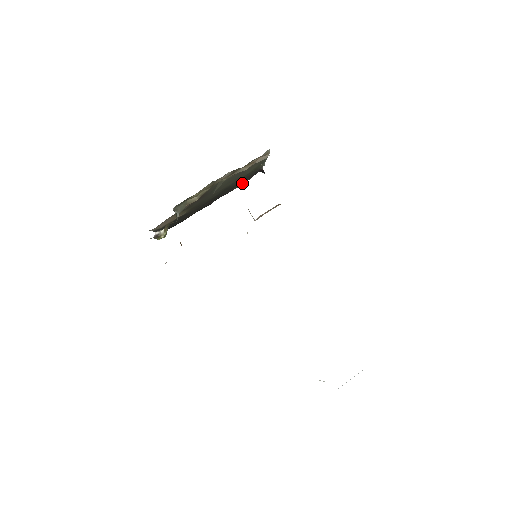
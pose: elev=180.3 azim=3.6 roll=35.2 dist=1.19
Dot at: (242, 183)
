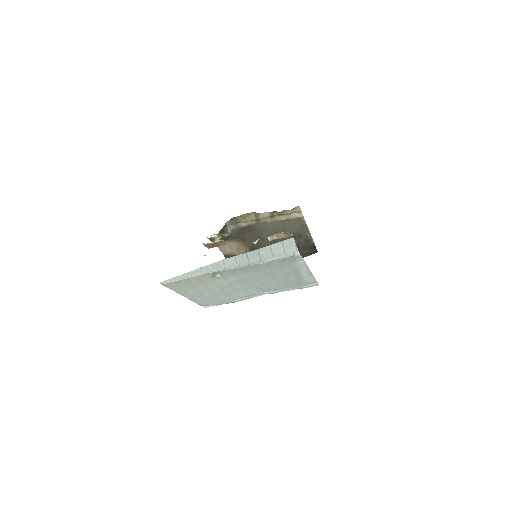
Dot at: (302, 256)
